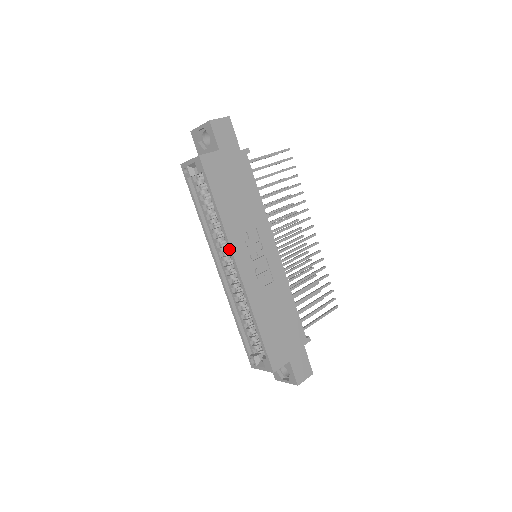
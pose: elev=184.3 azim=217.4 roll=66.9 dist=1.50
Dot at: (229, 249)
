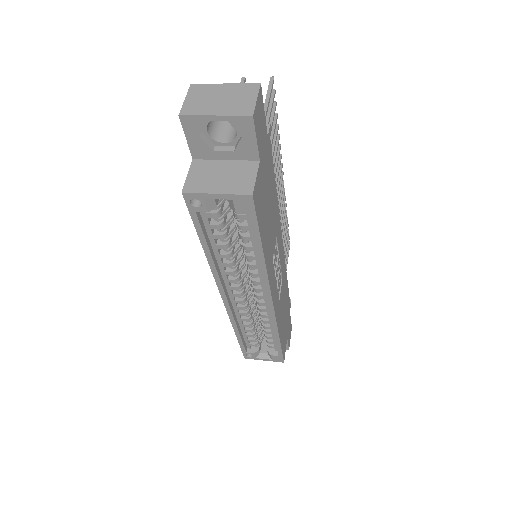
Dot at: (266, 289)
